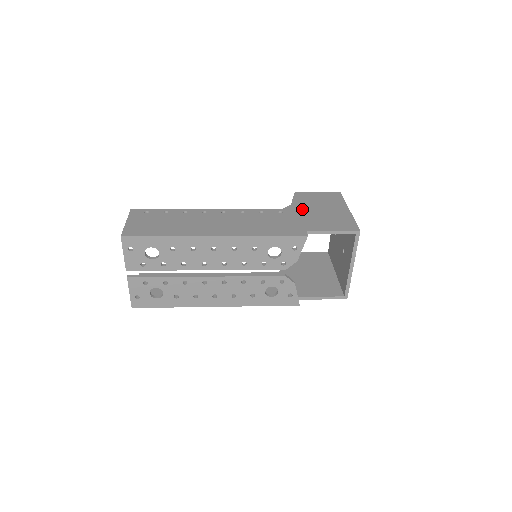
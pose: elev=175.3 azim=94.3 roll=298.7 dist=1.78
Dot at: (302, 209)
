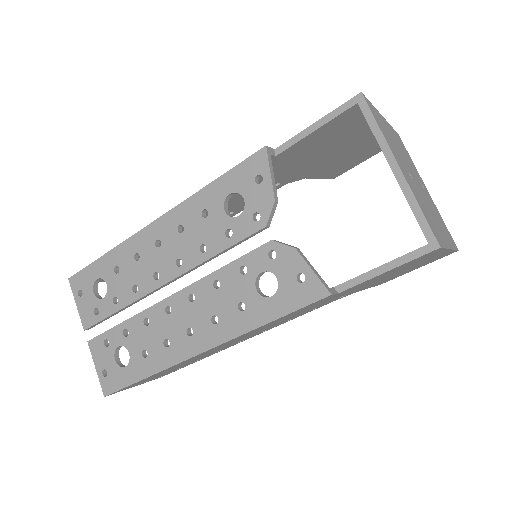
Dot at: occluded
